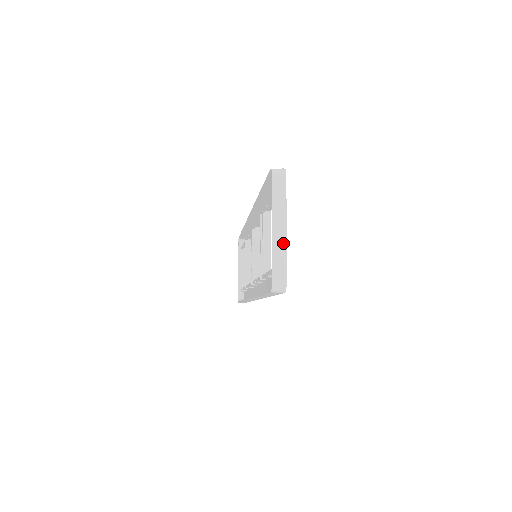
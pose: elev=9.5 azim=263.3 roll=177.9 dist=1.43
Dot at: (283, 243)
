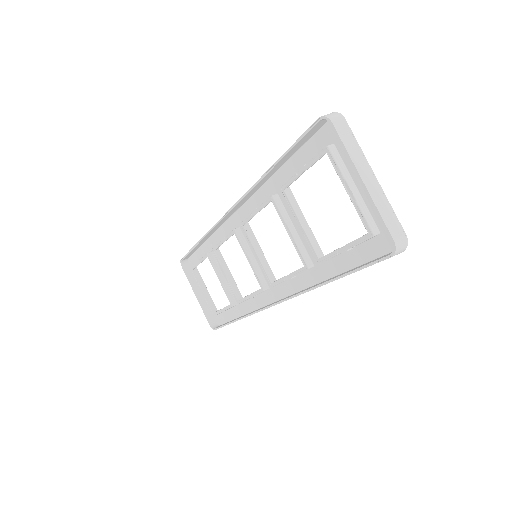
Dot at: (381, 194)
